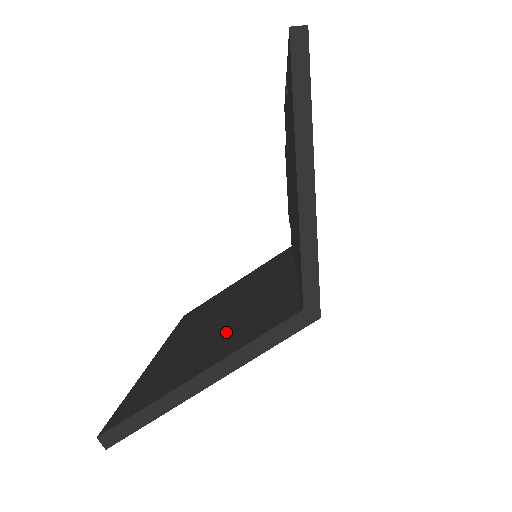
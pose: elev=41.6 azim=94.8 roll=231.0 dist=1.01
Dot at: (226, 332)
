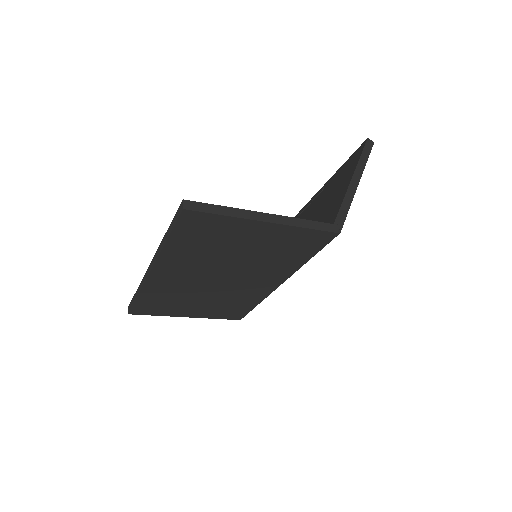
Dot at: occluded
